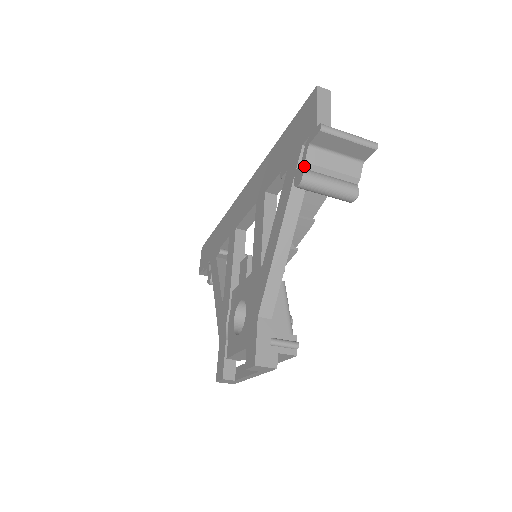
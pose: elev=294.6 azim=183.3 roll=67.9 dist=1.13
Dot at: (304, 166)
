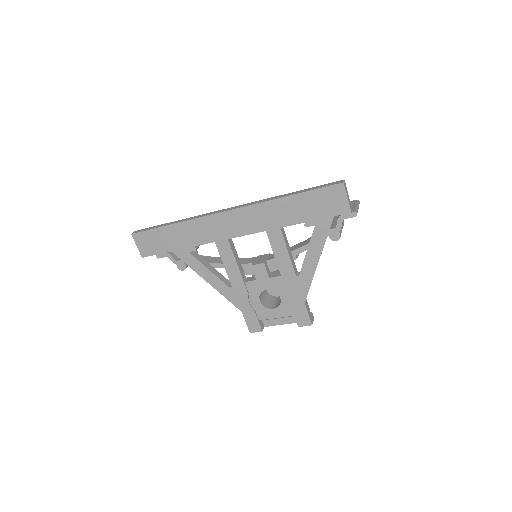
Dot at: (340, 231)
